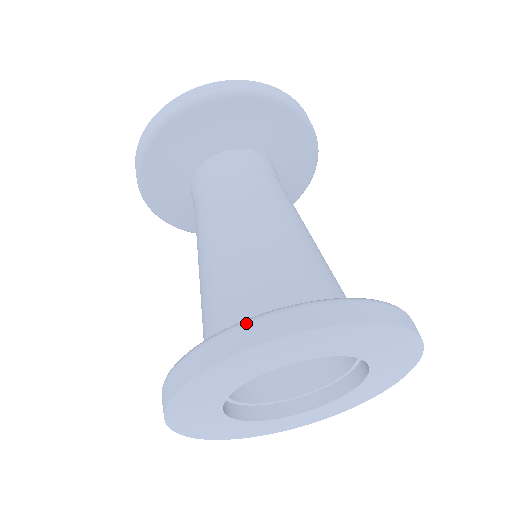
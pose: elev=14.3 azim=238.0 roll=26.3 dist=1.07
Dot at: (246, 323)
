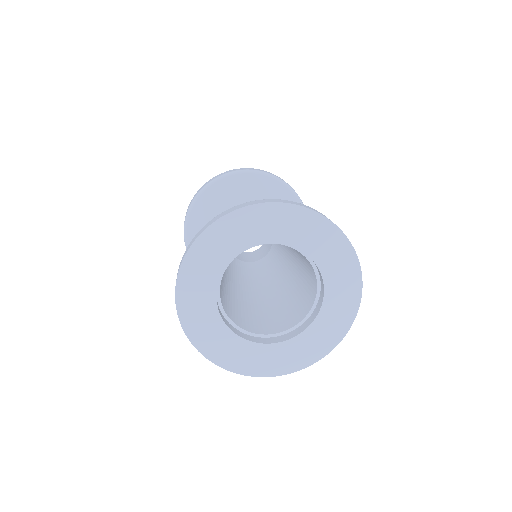
Dot at: (203, 227)
